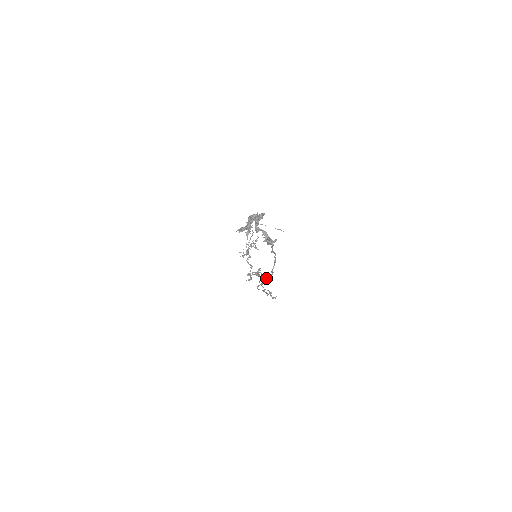
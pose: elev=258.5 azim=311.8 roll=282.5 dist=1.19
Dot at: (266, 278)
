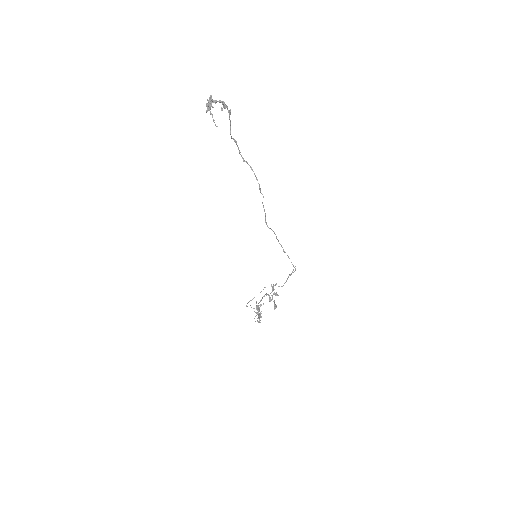
Dot at: (263, 205)
